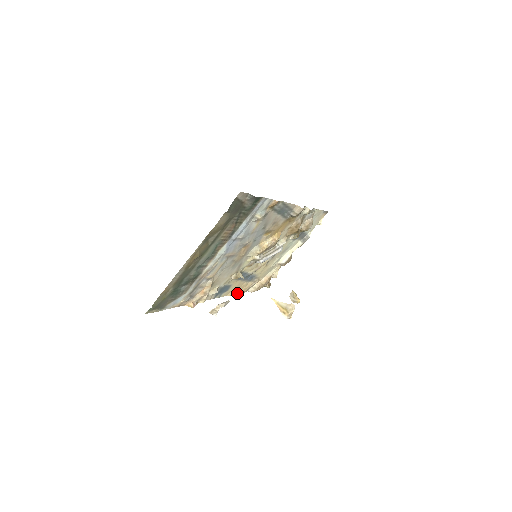
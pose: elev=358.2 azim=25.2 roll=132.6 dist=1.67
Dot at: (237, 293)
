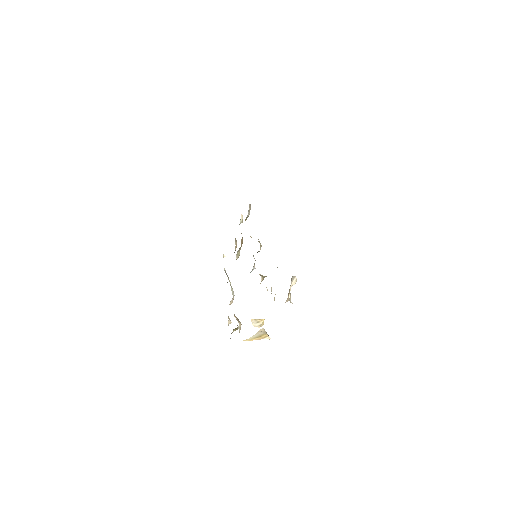
Dot at: occluded
